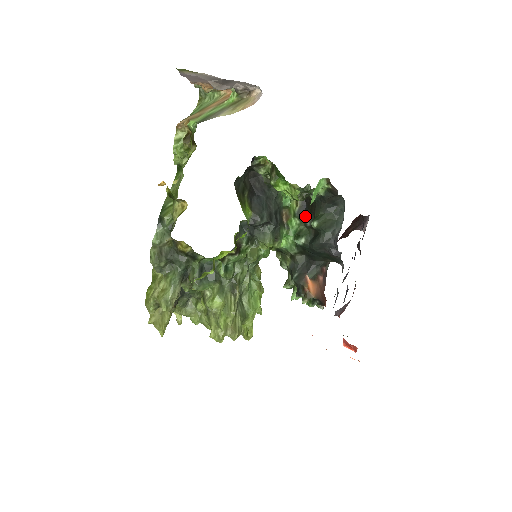
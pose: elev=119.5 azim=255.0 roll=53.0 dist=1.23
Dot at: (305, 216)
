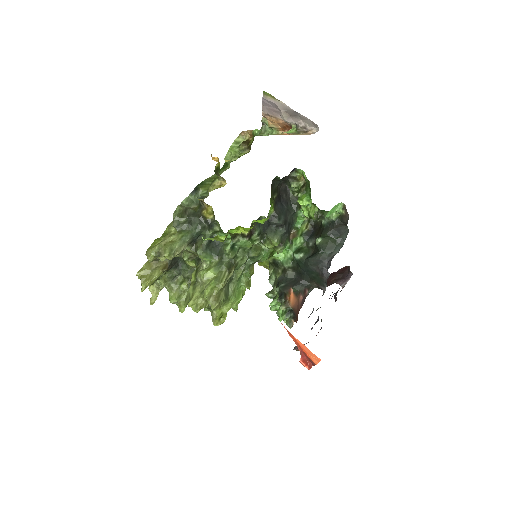
Dot at: (310, 237)
